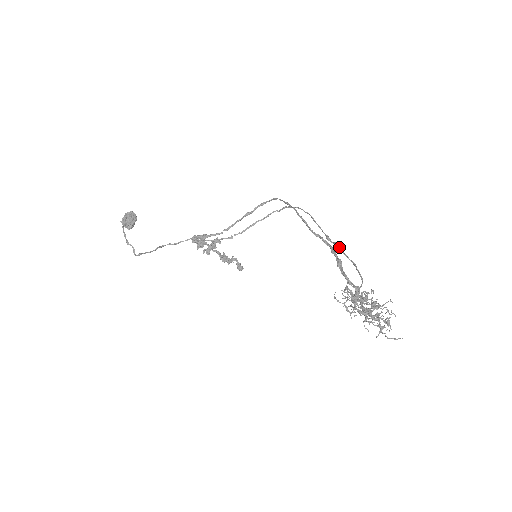
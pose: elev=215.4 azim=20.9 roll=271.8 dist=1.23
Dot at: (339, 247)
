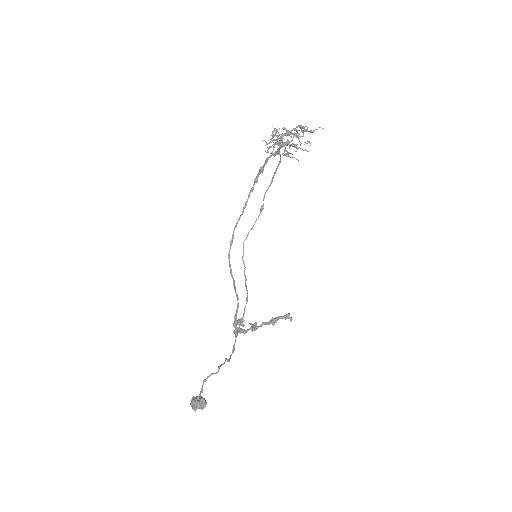
Dot at: (265, 193)
